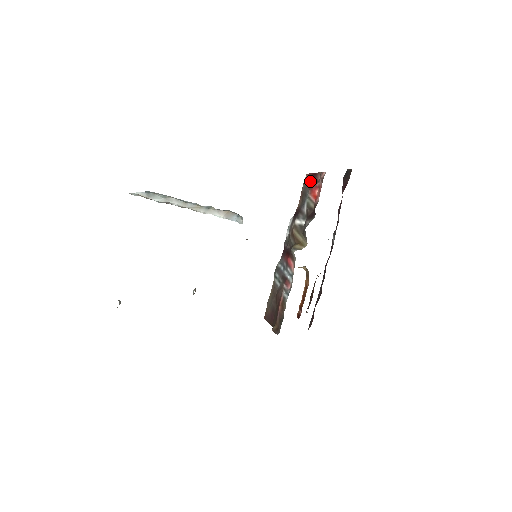
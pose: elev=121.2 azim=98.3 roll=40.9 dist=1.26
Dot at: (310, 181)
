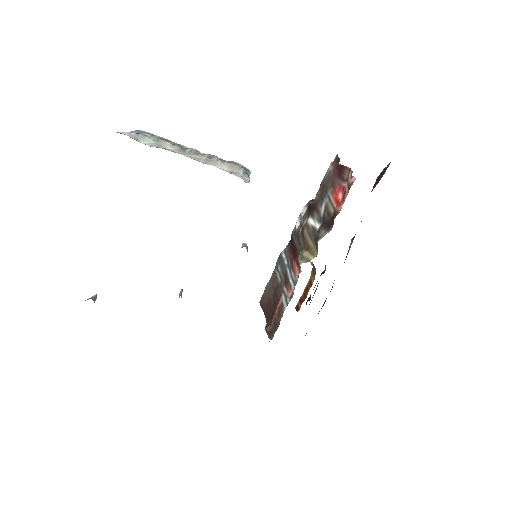
Dot at: (334, 175)
